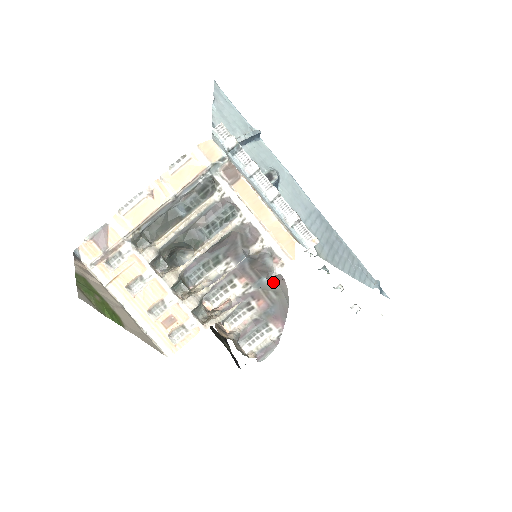
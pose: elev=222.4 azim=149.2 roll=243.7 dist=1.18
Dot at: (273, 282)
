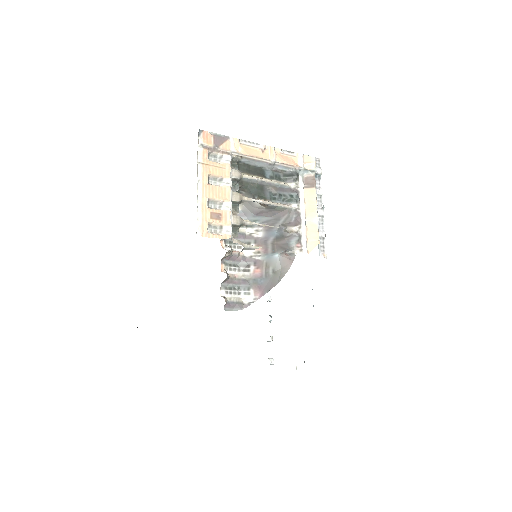
Dot at: (281, 261)
